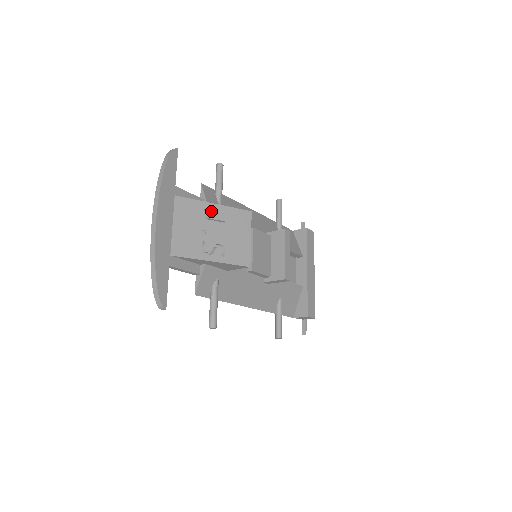
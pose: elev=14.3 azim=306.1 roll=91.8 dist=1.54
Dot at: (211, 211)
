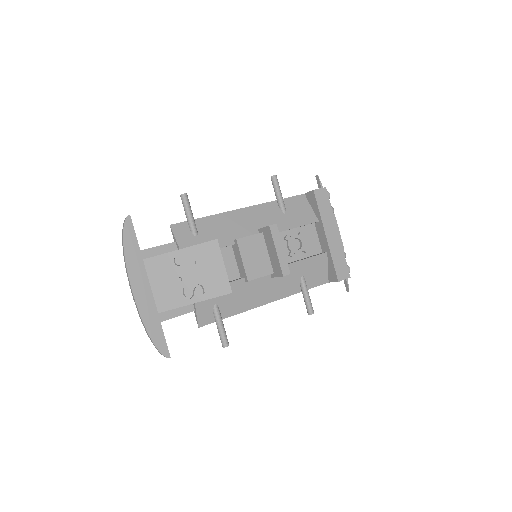
Dot at: (179, 258)
